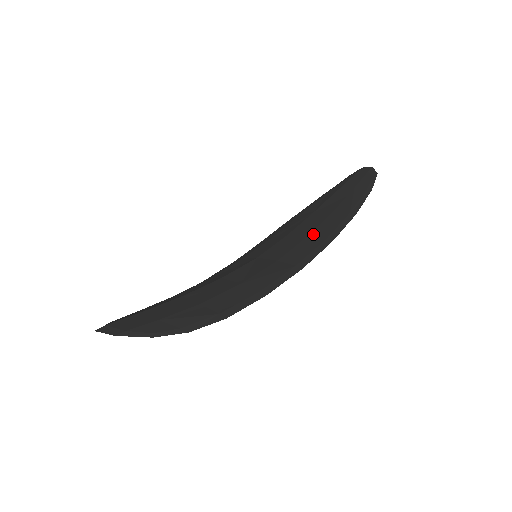
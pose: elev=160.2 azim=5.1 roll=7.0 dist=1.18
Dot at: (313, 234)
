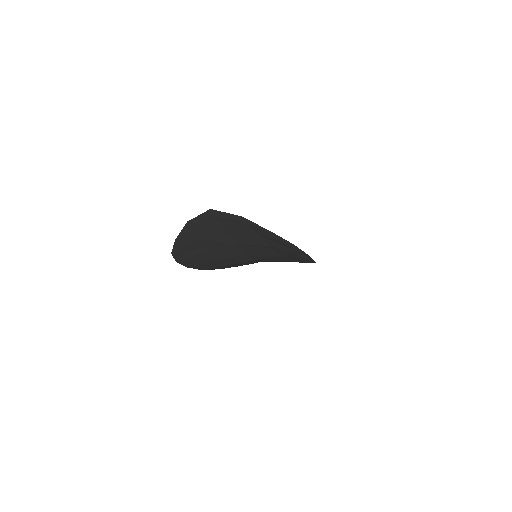
Dot at: occluded
